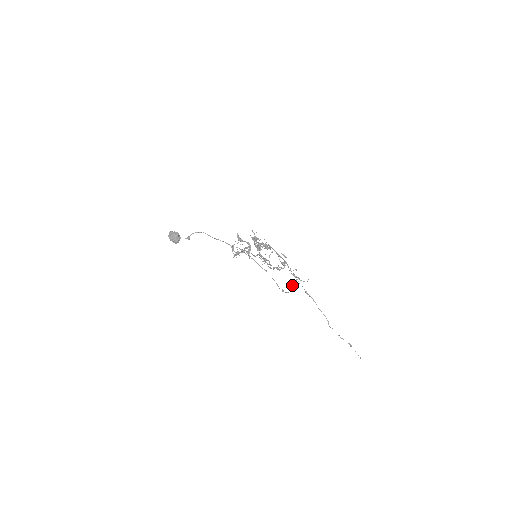
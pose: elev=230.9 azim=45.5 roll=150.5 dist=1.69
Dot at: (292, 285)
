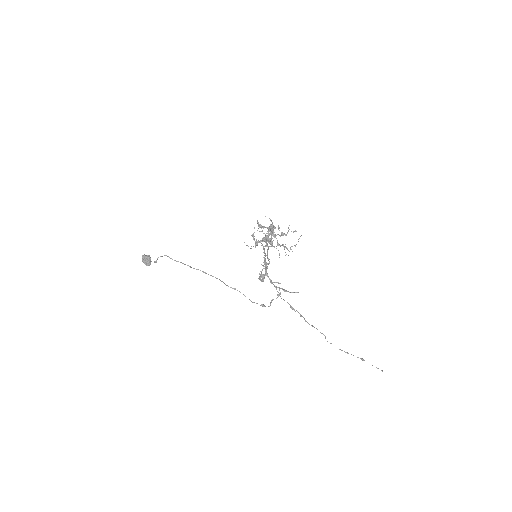
Dot at: (272, 300)
